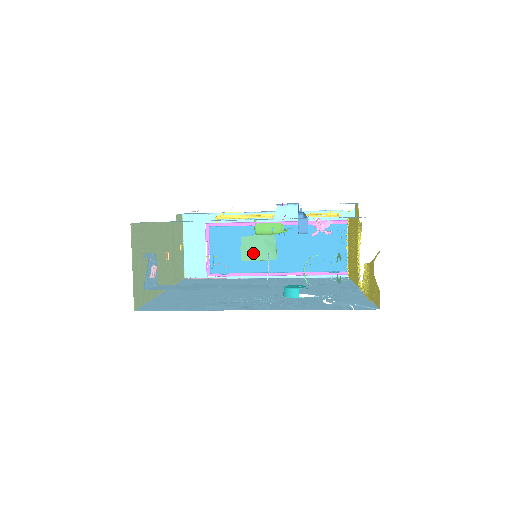
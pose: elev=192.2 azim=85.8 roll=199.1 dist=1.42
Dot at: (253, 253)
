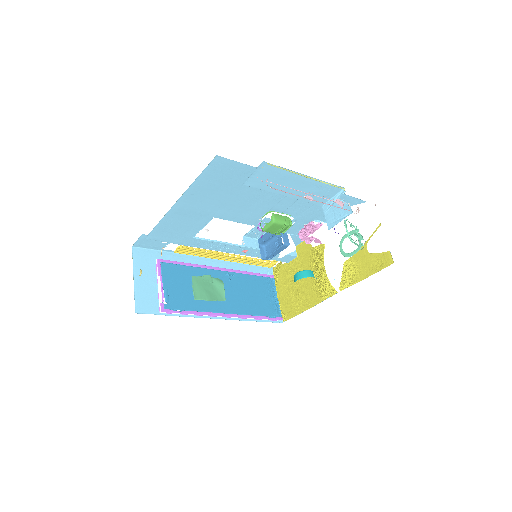
Dot at: (205, 292)
